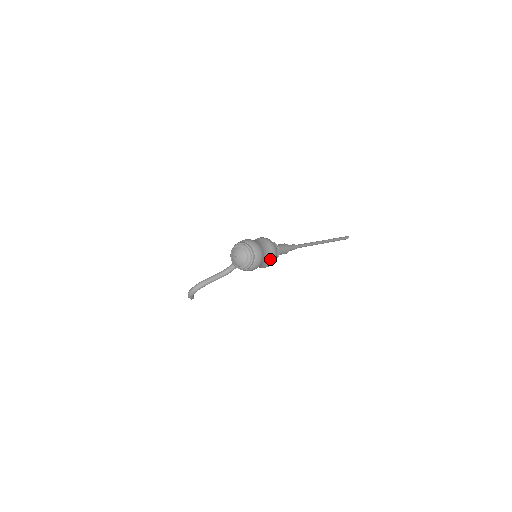
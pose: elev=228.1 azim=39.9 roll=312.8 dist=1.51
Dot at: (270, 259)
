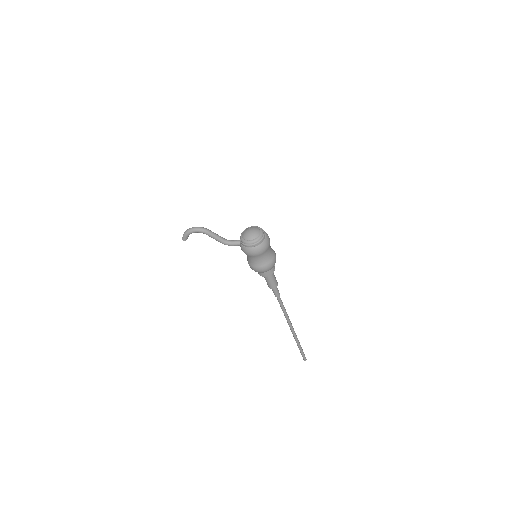
Dot at: (266, 263)
